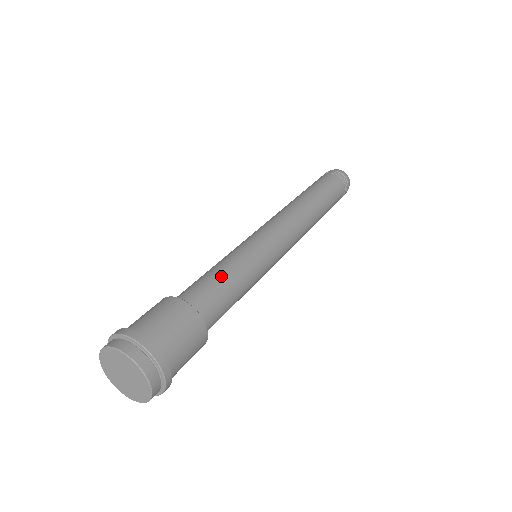
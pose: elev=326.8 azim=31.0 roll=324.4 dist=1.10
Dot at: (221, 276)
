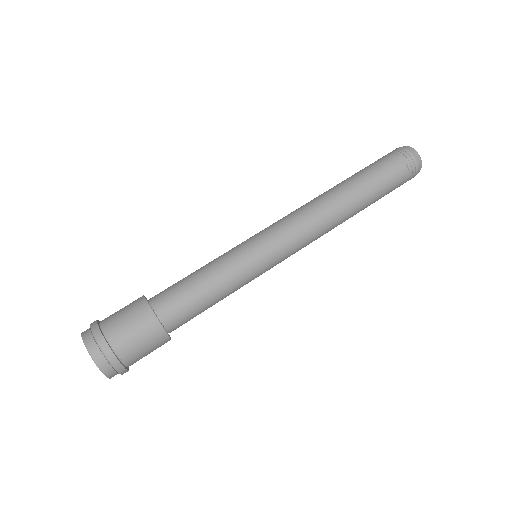
Dot at: (201, 288)
